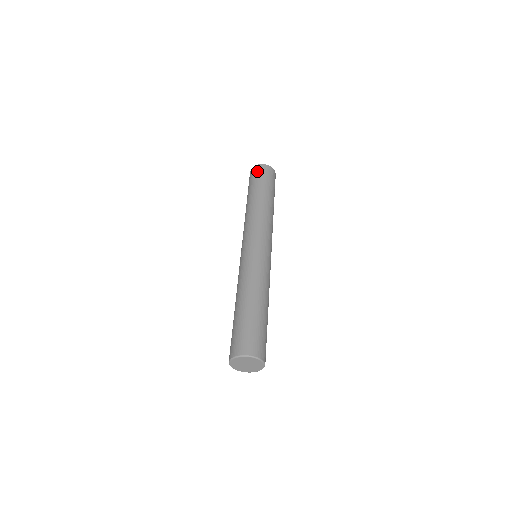
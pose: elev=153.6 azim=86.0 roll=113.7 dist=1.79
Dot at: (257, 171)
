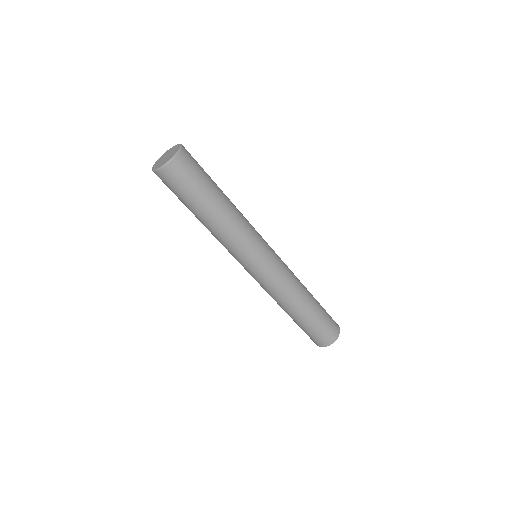
Dot at: occluded
